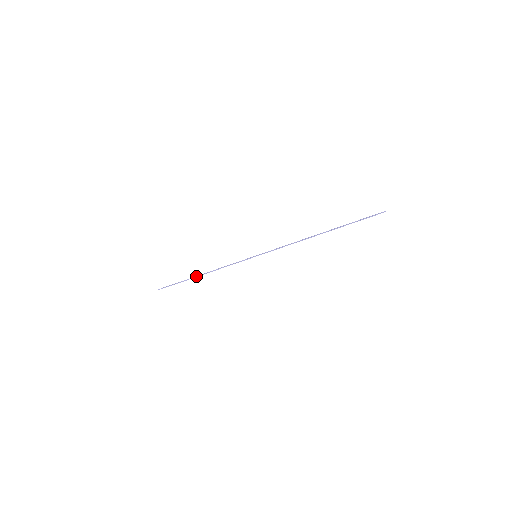
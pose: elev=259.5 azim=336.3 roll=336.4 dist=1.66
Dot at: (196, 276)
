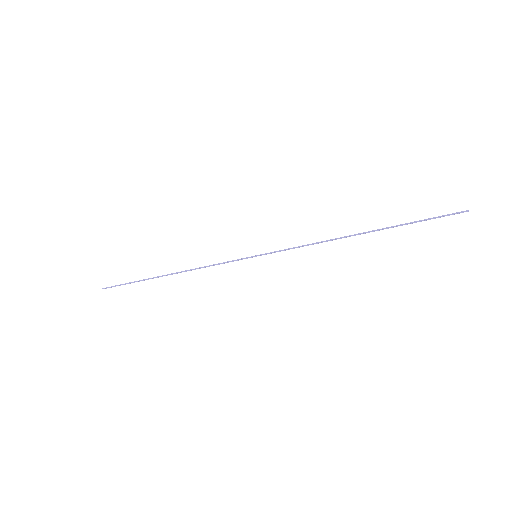
Dot at: (162, 275)
